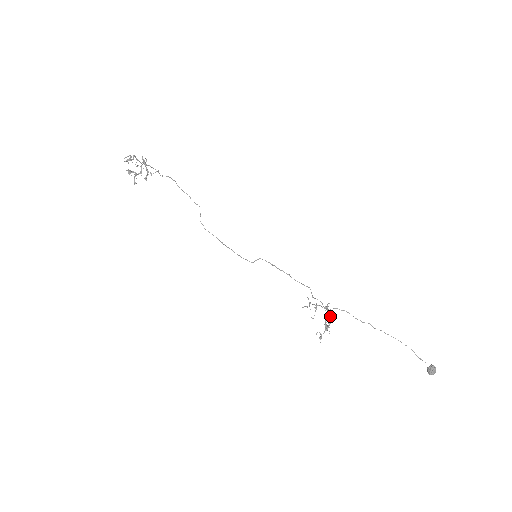
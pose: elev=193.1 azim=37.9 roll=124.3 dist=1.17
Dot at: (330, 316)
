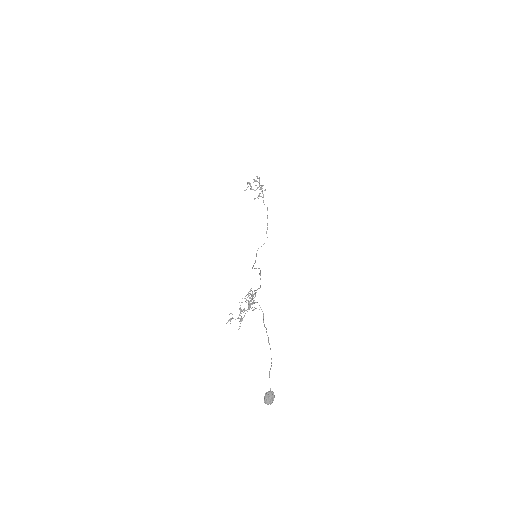
Dot at: (250, 305)
